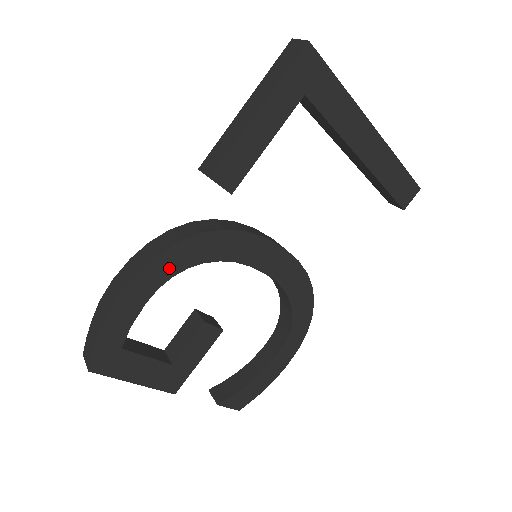
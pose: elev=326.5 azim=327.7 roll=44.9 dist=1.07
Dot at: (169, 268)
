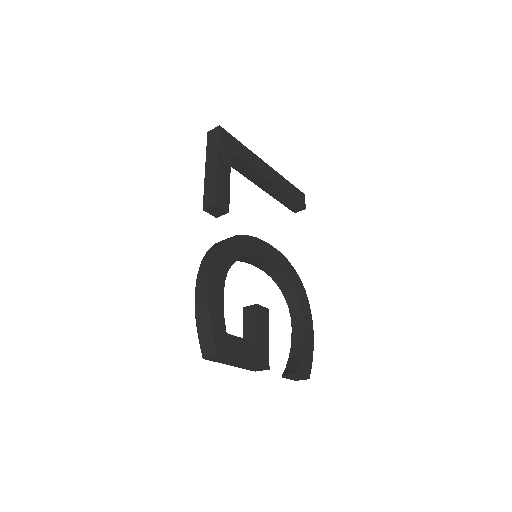
Dot at: (223, 266)
